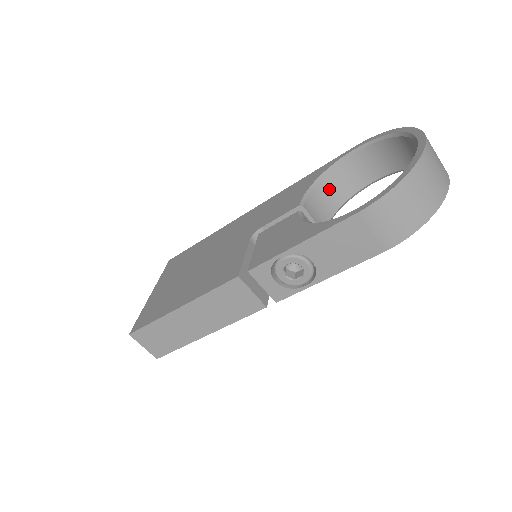
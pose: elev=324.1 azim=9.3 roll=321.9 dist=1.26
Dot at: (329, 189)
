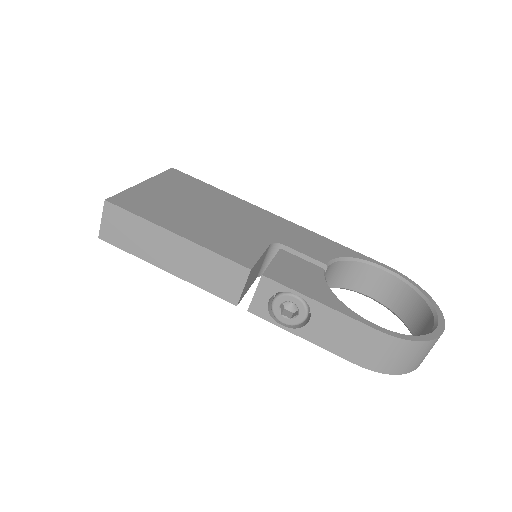
Dot at: (344, 271)
